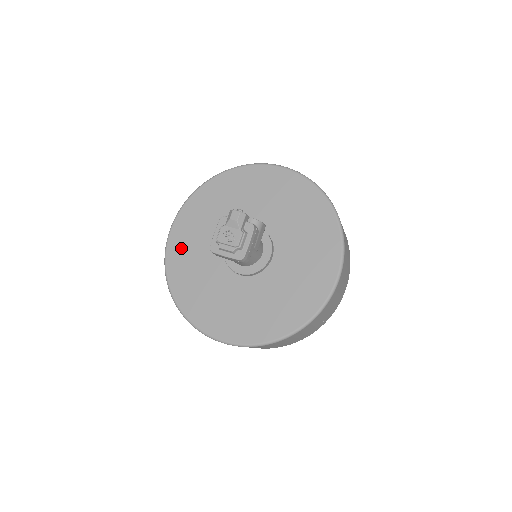
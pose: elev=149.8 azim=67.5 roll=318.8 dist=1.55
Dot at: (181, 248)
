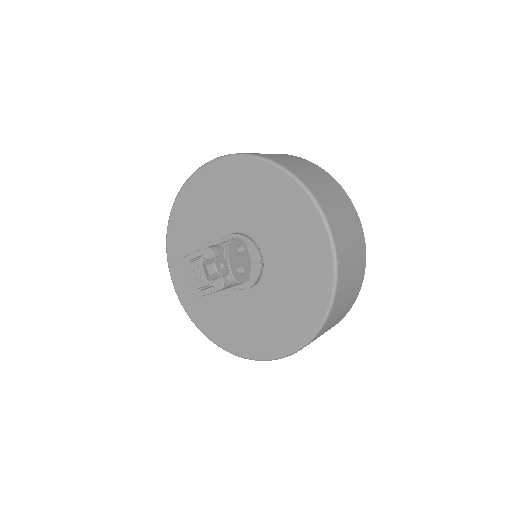
Dot at: (200, 192)
